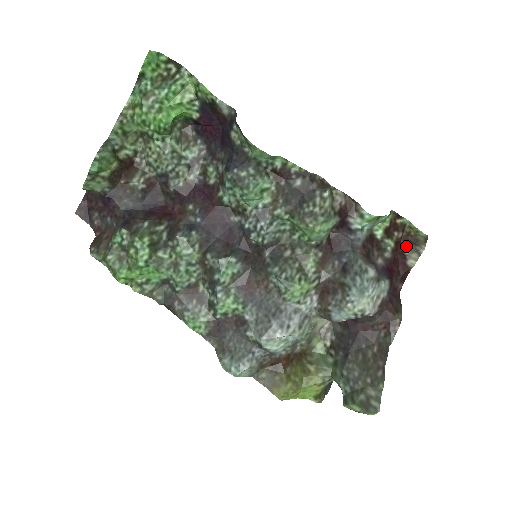
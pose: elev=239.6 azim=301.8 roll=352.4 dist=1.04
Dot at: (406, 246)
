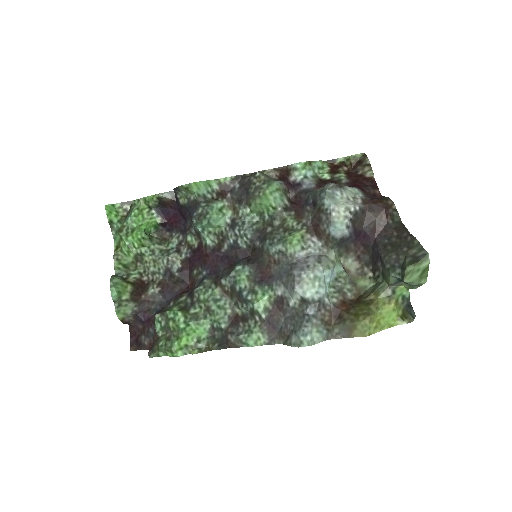
Dot at: (356, 170)
